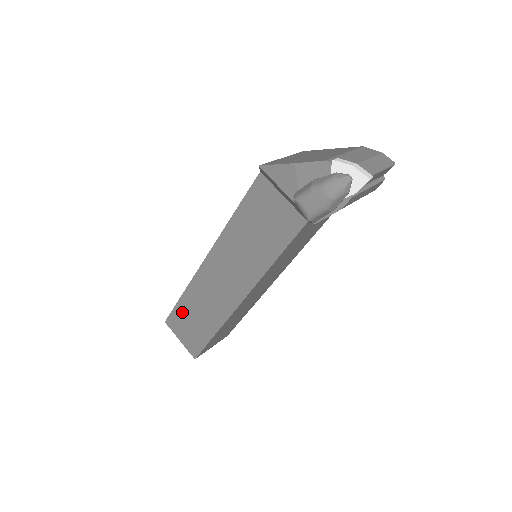
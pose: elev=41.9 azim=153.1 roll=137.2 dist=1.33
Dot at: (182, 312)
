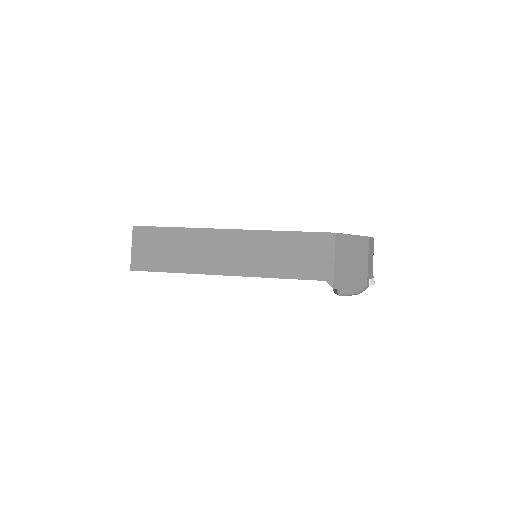
Dot at: occluded
